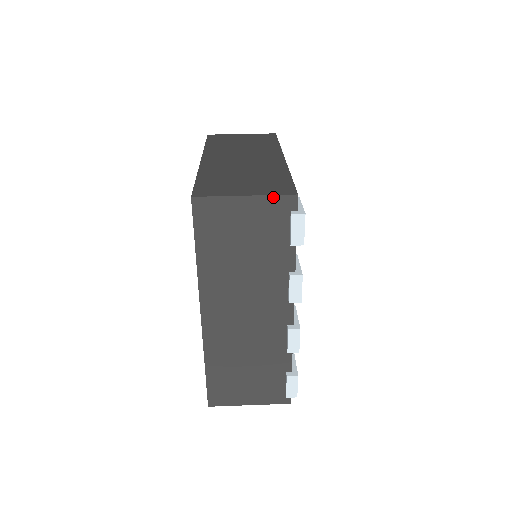
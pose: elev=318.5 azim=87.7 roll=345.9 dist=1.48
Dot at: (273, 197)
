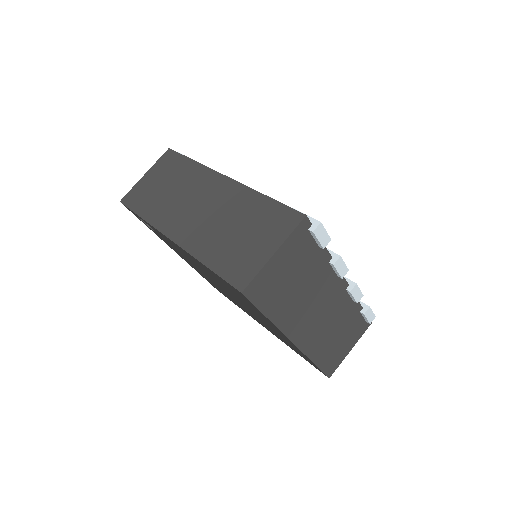
Dot at: (292, 234)
